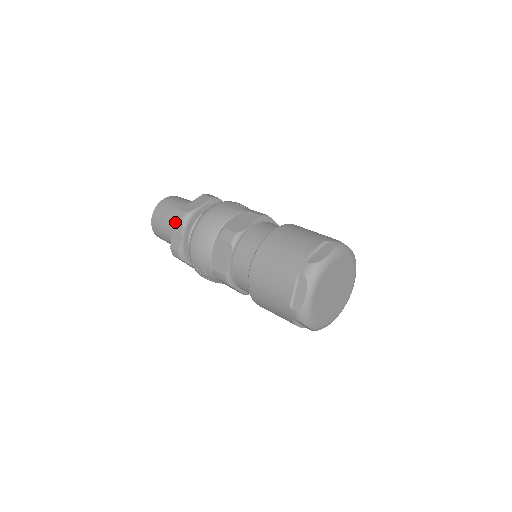
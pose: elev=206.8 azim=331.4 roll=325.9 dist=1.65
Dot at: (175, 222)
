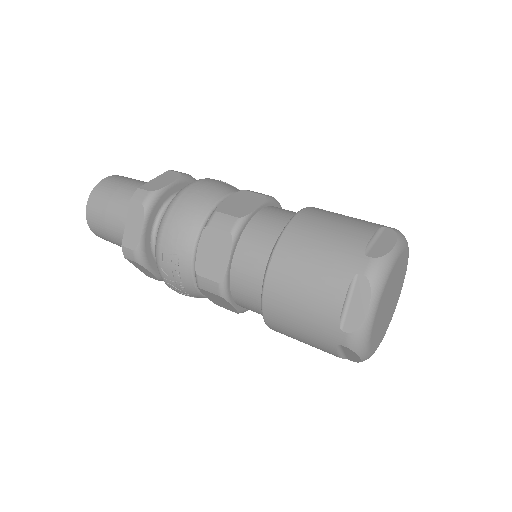
Dot at: (131, 206)
